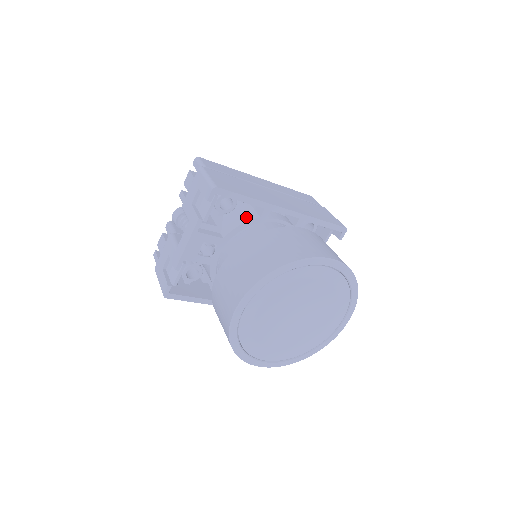
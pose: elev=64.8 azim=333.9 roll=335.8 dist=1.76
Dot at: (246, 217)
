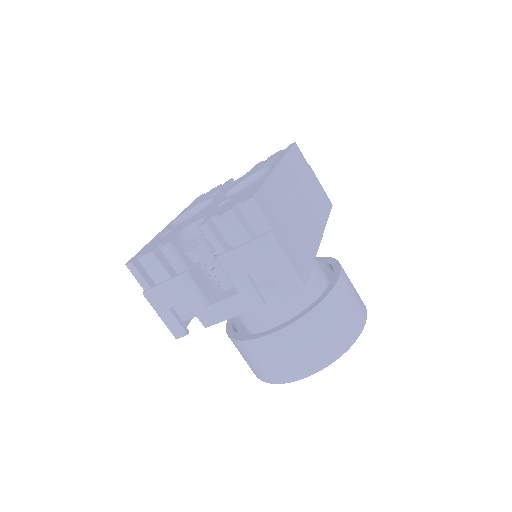
Dot at: occluded
